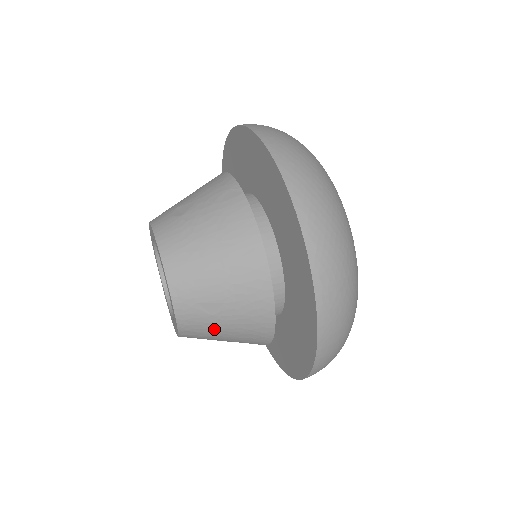
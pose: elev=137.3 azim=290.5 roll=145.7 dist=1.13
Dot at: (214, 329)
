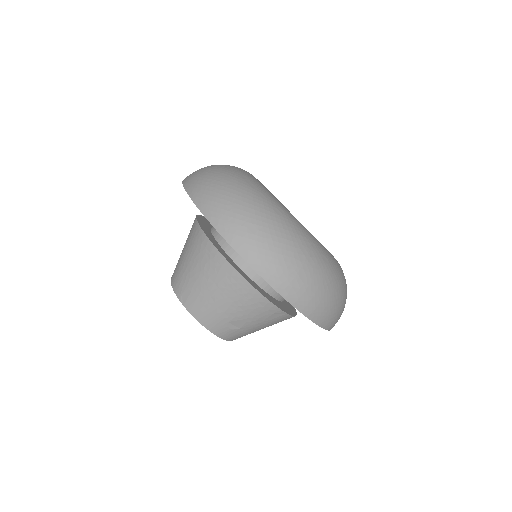
Dot at: occluded
